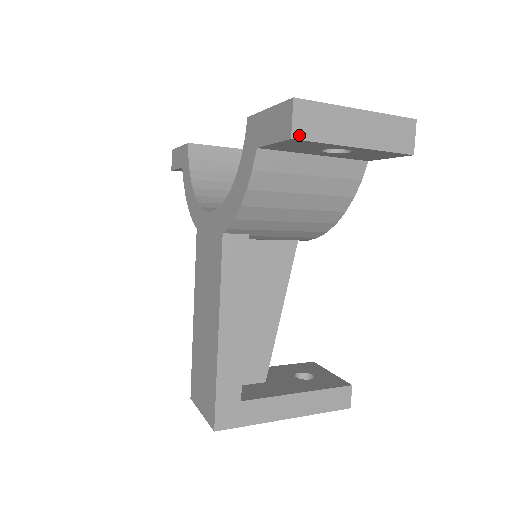
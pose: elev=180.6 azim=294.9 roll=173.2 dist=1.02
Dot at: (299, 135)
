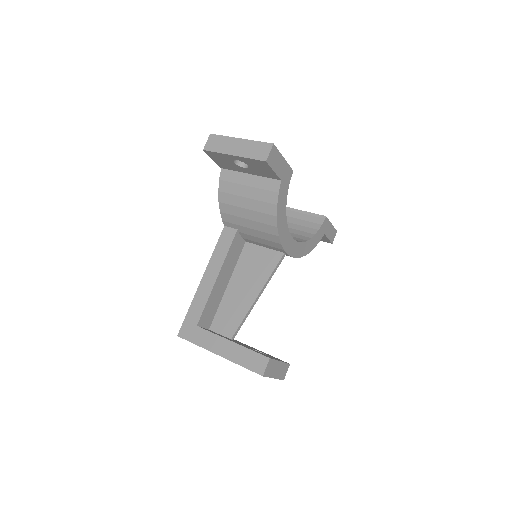
Dot at: (207, 149)
